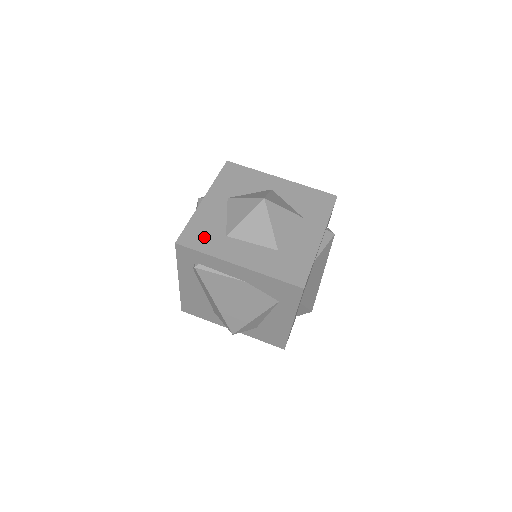
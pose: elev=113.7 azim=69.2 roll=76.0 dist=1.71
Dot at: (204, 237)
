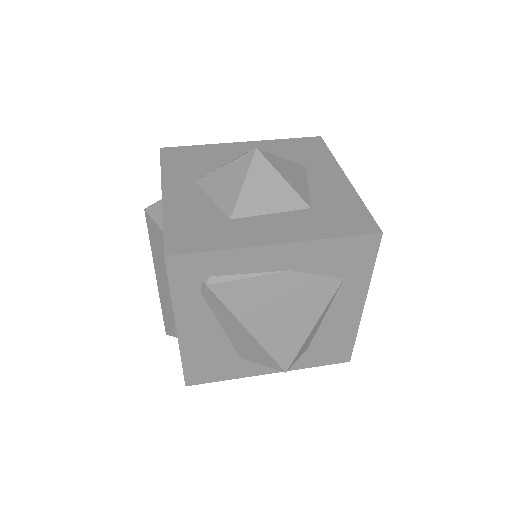
Dot at: (201, 232)
